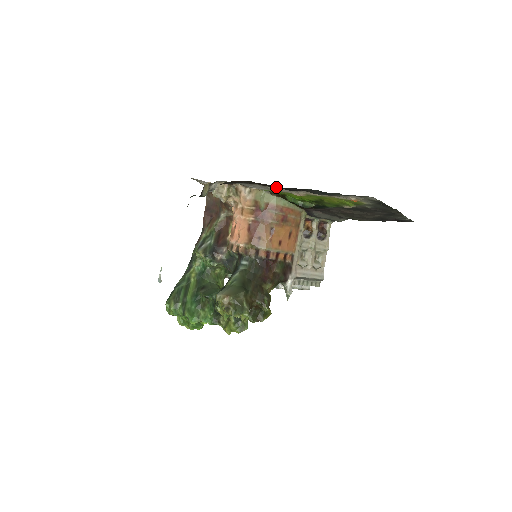
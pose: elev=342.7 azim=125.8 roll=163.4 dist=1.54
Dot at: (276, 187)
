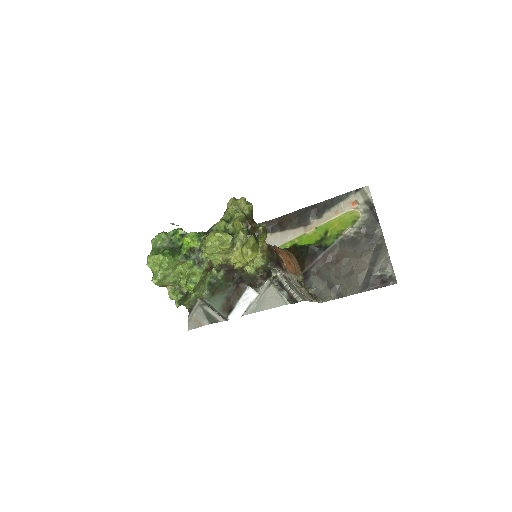
Dot at: (296, 223)
